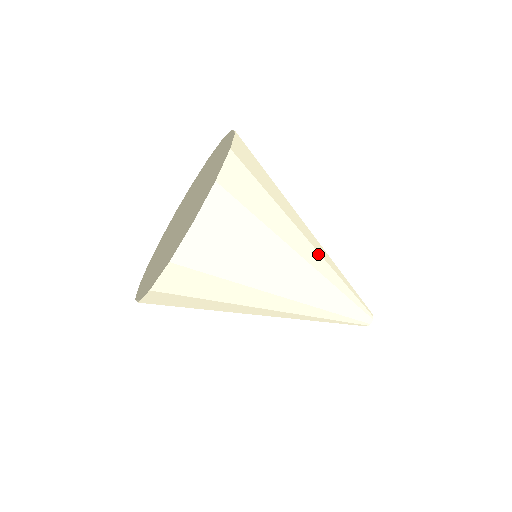
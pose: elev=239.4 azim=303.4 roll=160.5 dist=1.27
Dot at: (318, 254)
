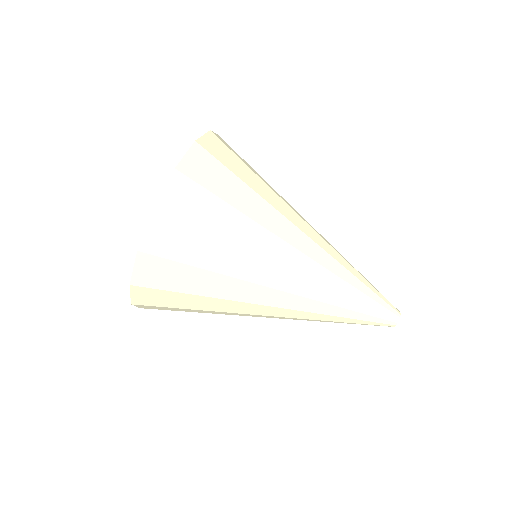
Dot at: occluded
